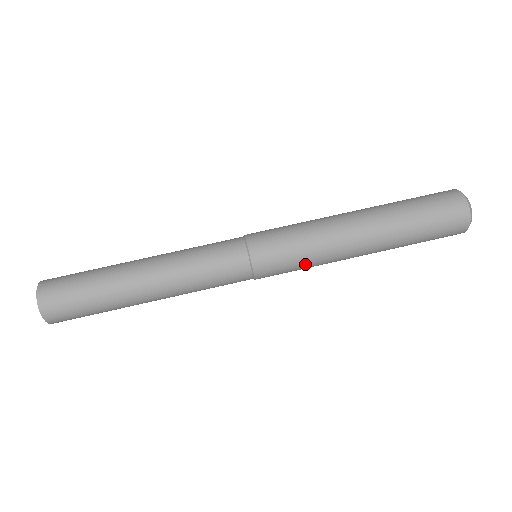
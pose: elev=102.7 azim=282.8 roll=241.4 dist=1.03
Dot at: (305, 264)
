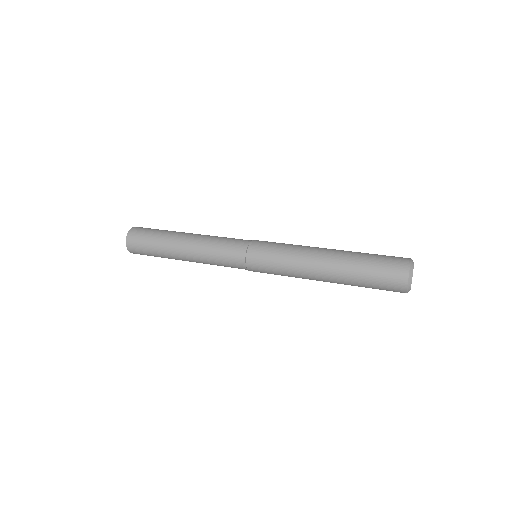
Dot at: (281, 266)
